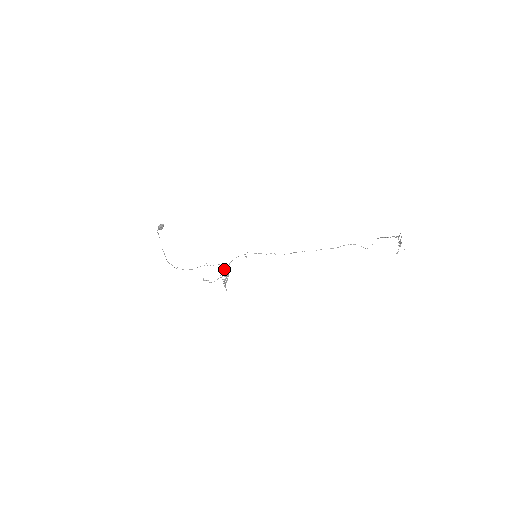
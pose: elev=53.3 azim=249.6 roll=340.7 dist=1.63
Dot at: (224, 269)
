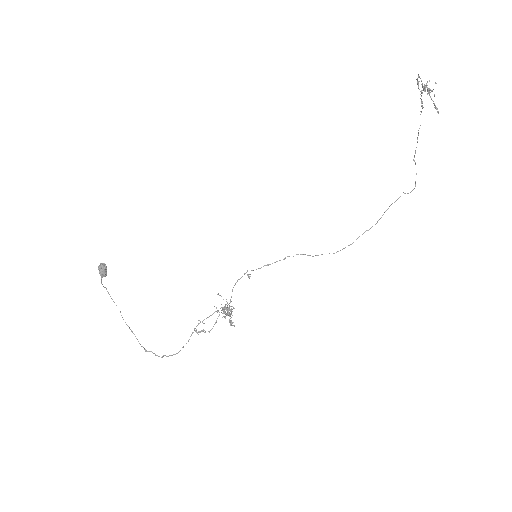
Dot at: occluded
